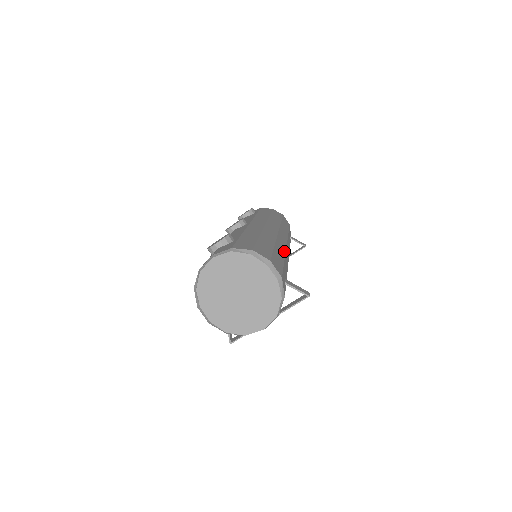
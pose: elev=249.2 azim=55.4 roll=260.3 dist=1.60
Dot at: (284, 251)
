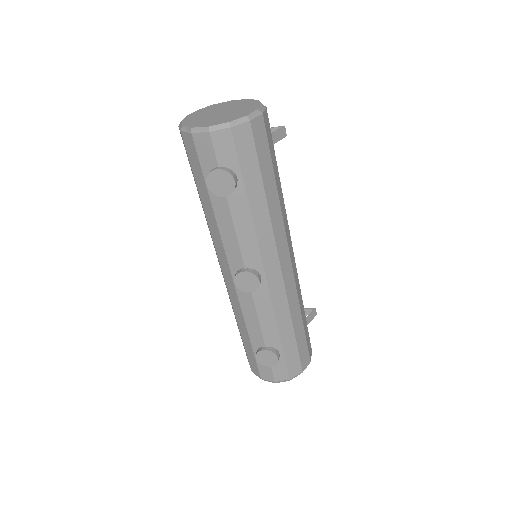
Dot at: (300, 290)
